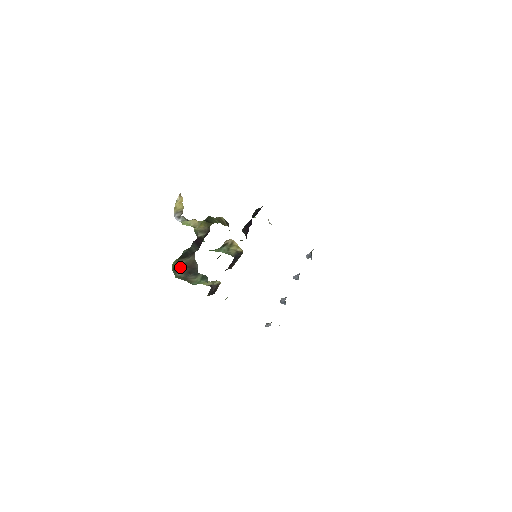
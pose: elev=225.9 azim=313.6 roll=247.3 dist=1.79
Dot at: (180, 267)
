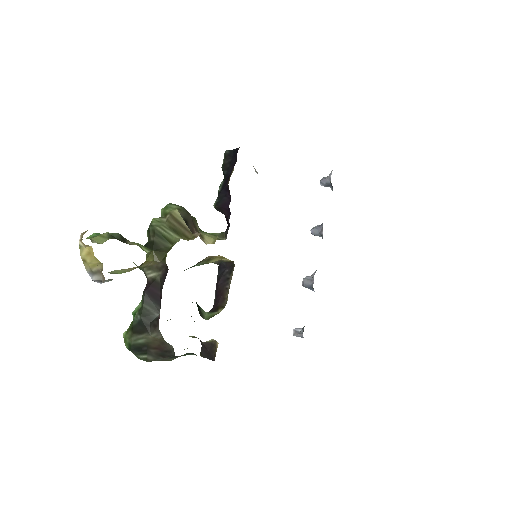
Dot at: (140, 348)
